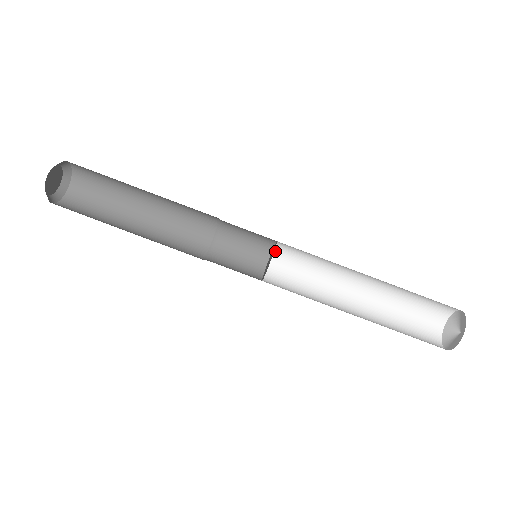
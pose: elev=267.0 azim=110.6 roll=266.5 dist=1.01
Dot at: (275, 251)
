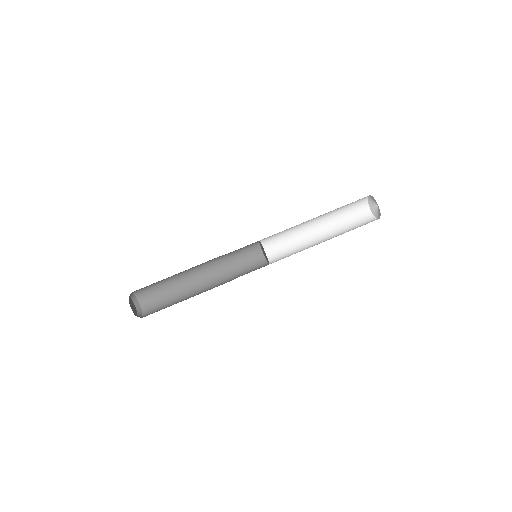
Dot at: (261, 243)
